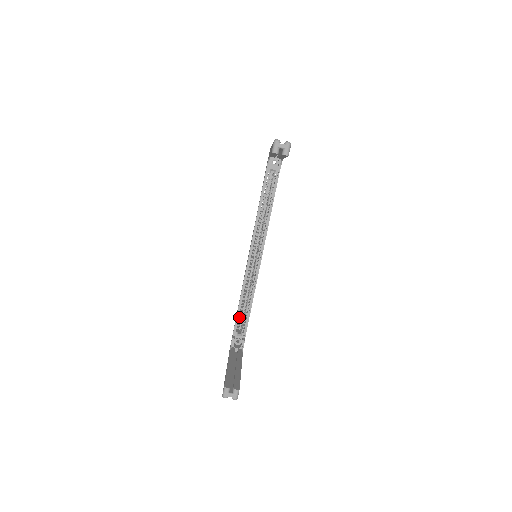
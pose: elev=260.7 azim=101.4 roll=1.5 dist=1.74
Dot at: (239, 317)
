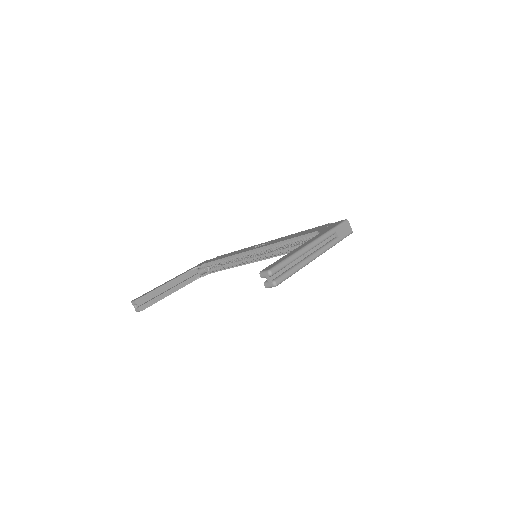
Dot at: (218, 261)
